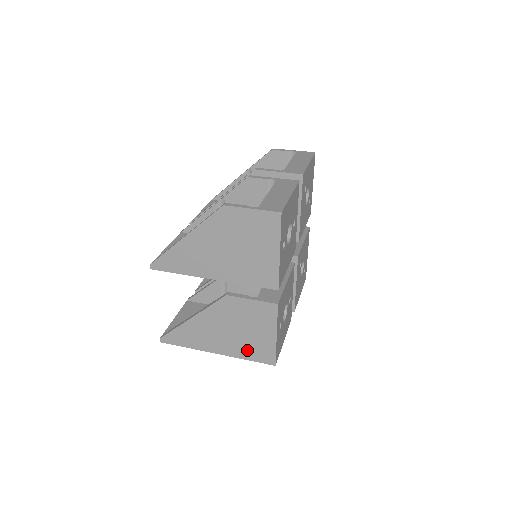
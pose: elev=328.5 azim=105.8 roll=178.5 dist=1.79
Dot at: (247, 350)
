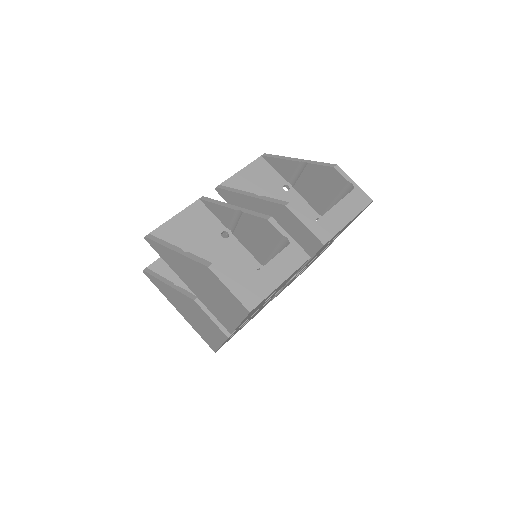
Dot at: (199, 330)
